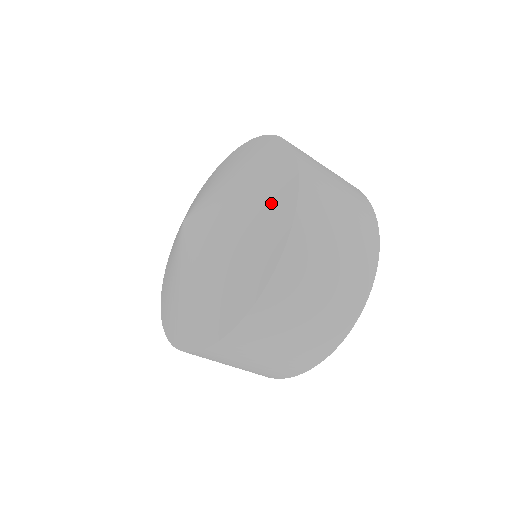
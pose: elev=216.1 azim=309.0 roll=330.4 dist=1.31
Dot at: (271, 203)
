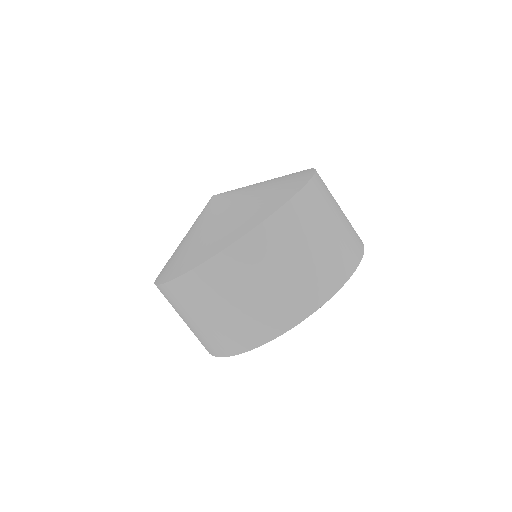
Dot at: (271, 199)
